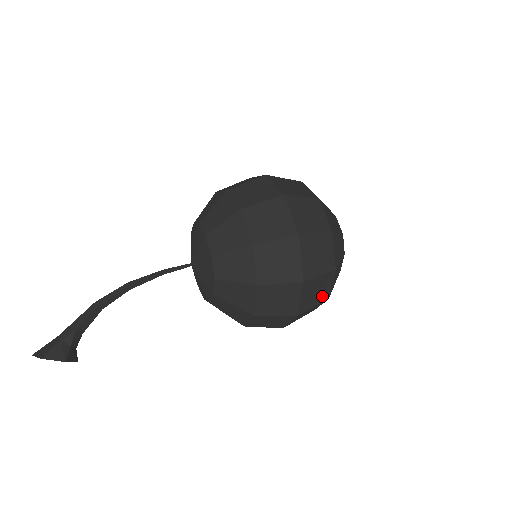
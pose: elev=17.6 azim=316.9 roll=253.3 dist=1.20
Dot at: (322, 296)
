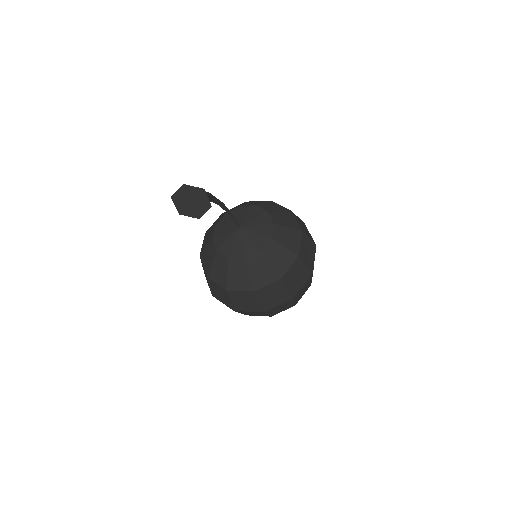
Dot at: (299, 298)
